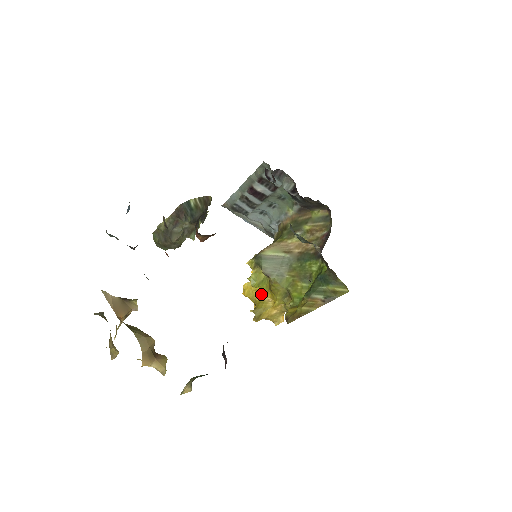
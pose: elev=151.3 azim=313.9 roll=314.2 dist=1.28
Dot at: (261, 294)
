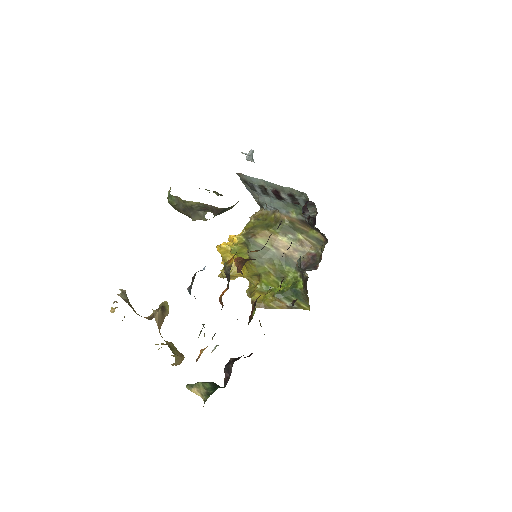
Dot at: occluded
